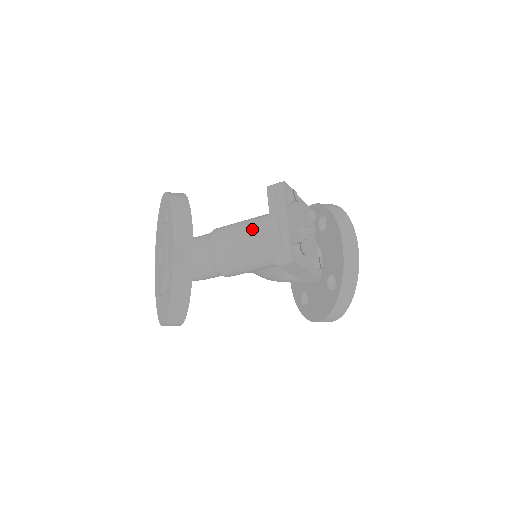
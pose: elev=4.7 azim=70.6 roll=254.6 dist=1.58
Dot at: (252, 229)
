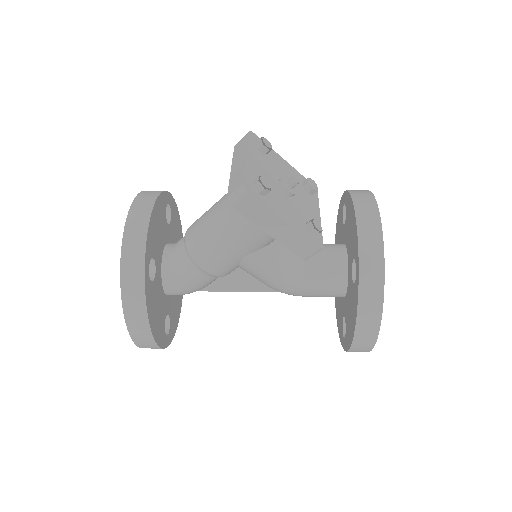
Dot at: (224, 196)
